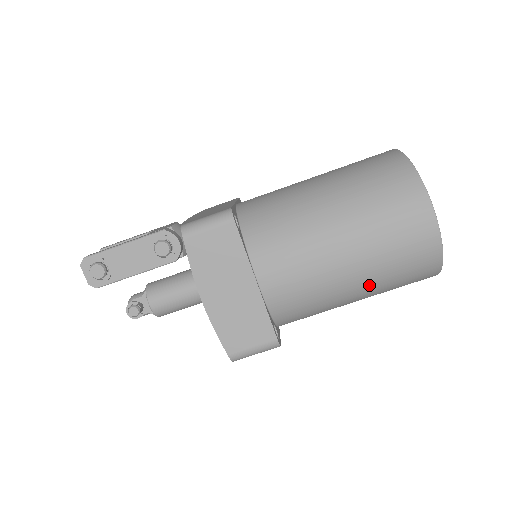
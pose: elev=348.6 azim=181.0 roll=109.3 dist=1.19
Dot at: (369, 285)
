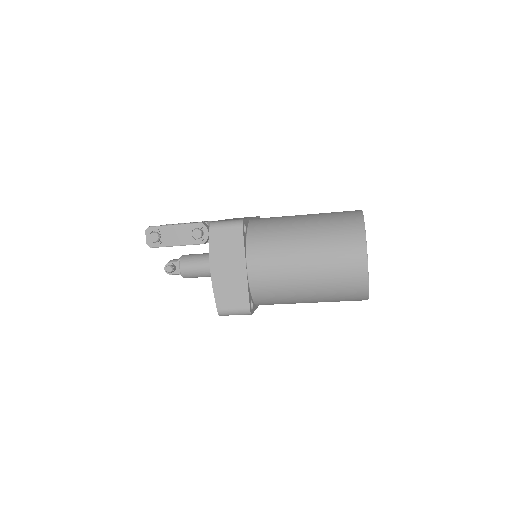
Dot at: (318, 291)
